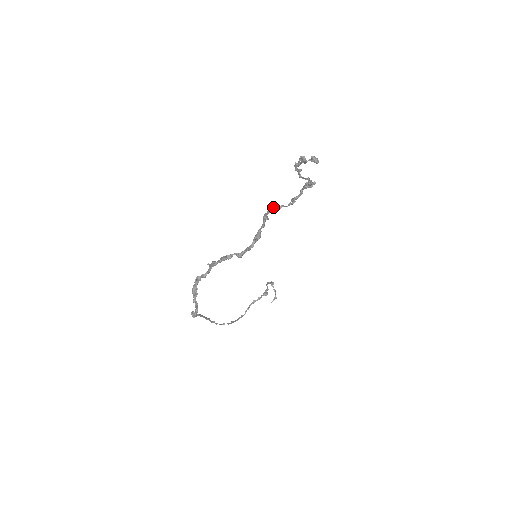
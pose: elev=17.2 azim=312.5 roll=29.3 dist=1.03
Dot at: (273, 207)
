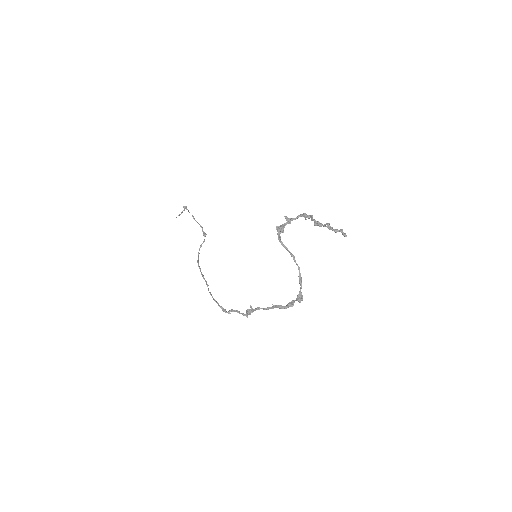
Dot at: (278, 230)
